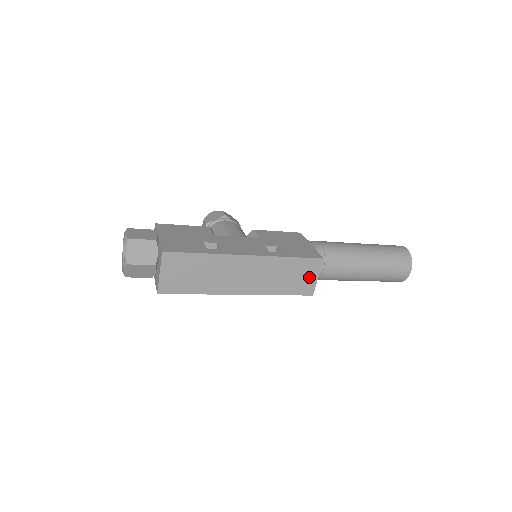
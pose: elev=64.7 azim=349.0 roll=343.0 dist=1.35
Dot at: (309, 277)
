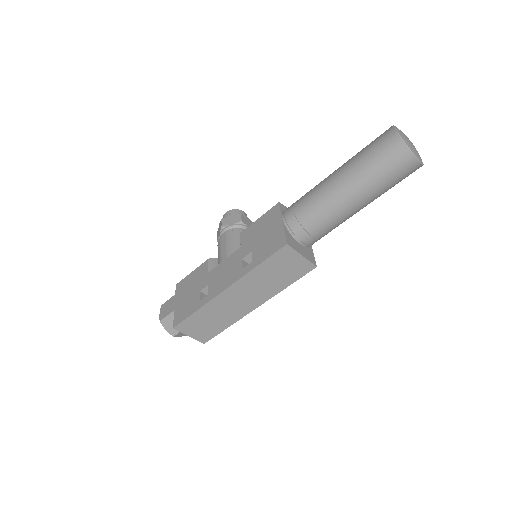
Dot at: (294, 262)
